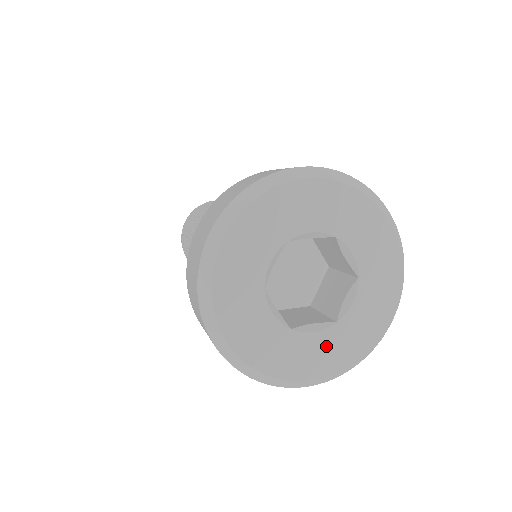
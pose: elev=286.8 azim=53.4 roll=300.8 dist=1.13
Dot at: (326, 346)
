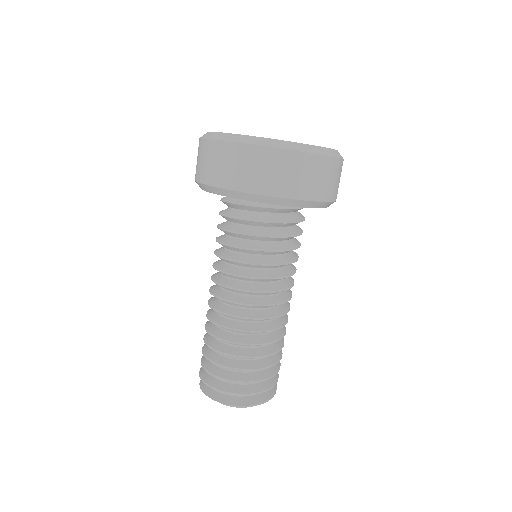
Dot at: occluded
